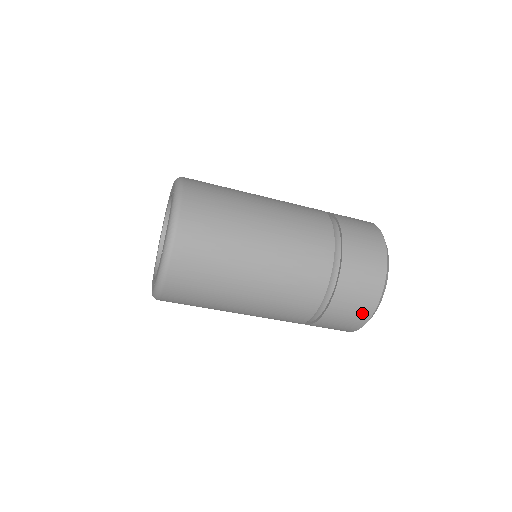
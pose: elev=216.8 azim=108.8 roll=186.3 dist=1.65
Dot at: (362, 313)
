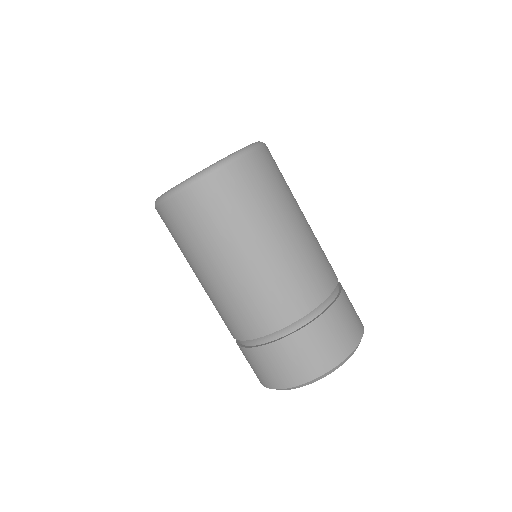
Dot at: (349, 339)
